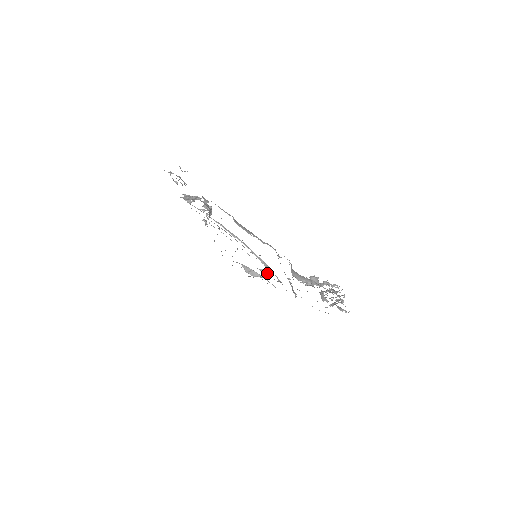
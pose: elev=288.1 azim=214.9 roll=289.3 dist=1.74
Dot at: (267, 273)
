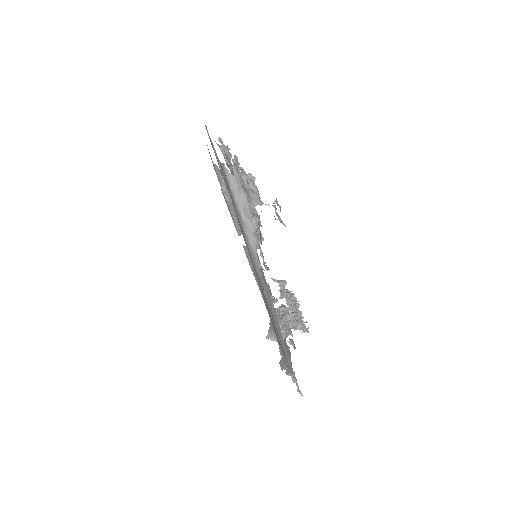
Dot at: occluded
